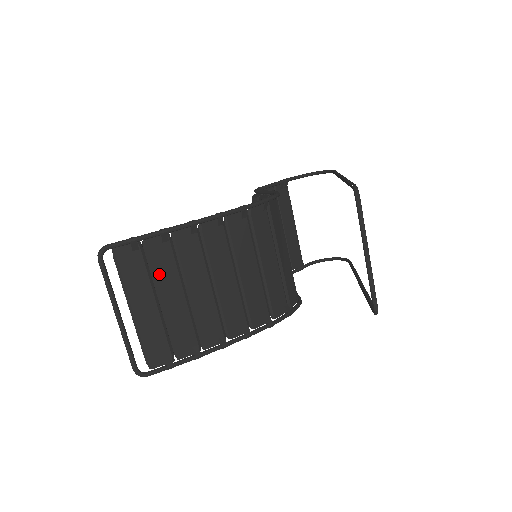
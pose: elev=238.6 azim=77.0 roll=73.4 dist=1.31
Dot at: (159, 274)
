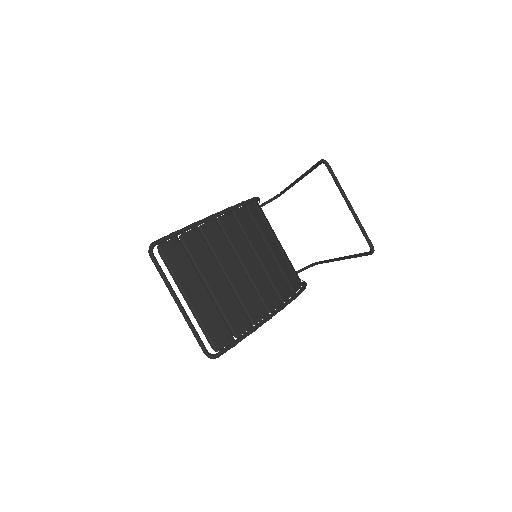
Dot at: (200, 262)
